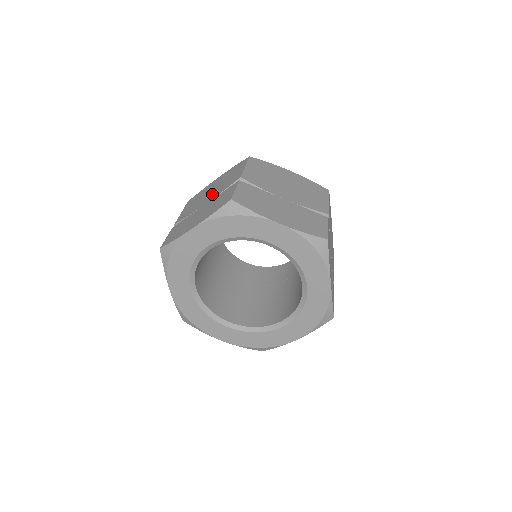
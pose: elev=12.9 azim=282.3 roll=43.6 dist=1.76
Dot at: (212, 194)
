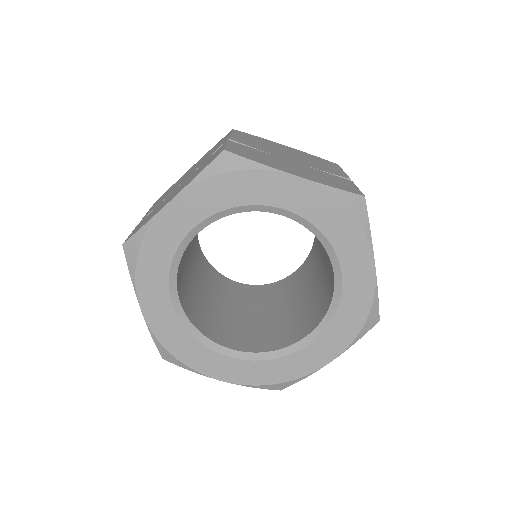
Dot at: (190, 173)
